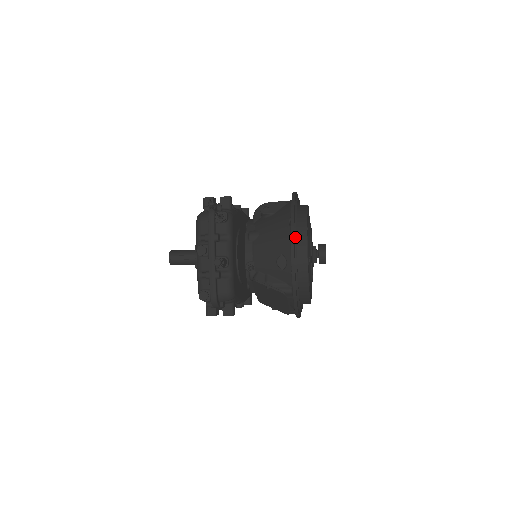
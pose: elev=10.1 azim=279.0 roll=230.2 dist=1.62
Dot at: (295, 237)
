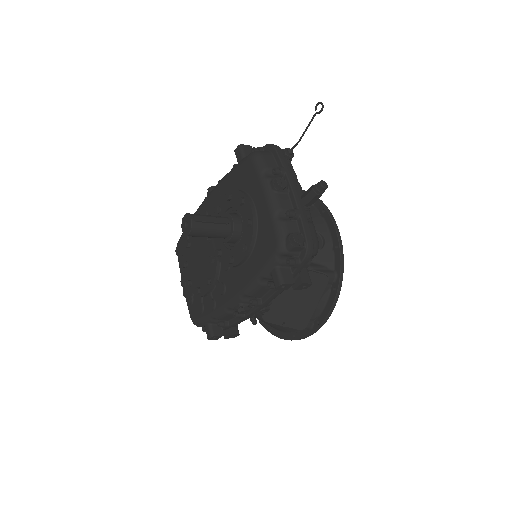
Dot at: occluded
